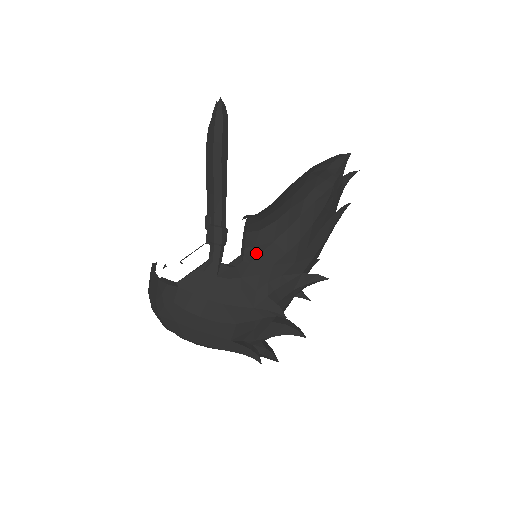
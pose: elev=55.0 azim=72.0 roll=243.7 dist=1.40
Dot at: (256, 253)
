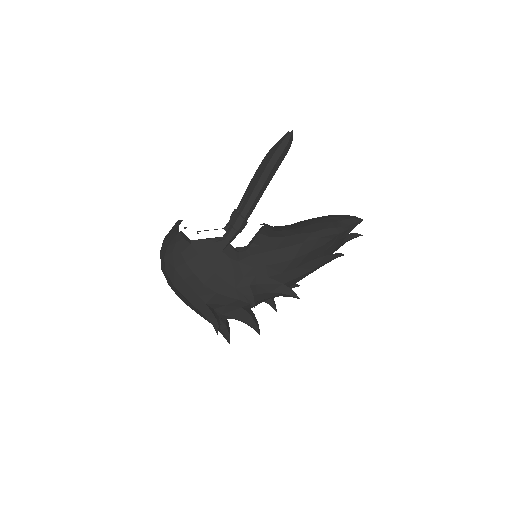
Dot at: (258, 251)
